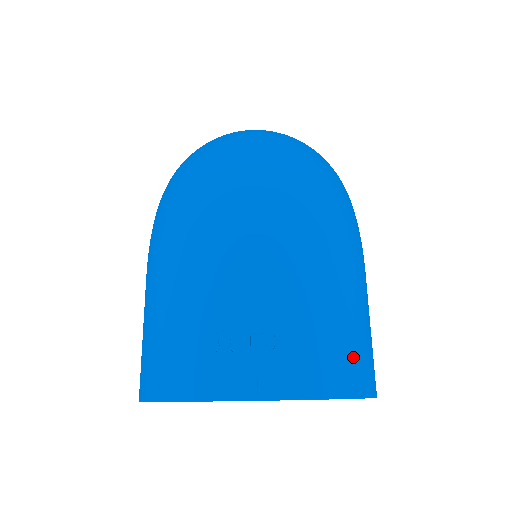
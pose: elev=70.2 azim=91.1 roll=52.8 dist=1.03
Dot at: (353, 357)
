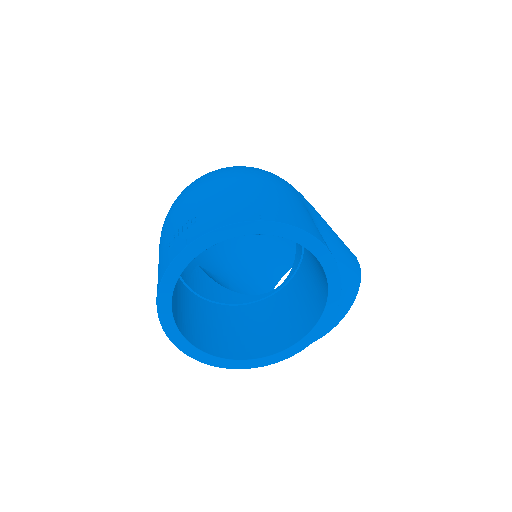
Dot at: (257, 207)
